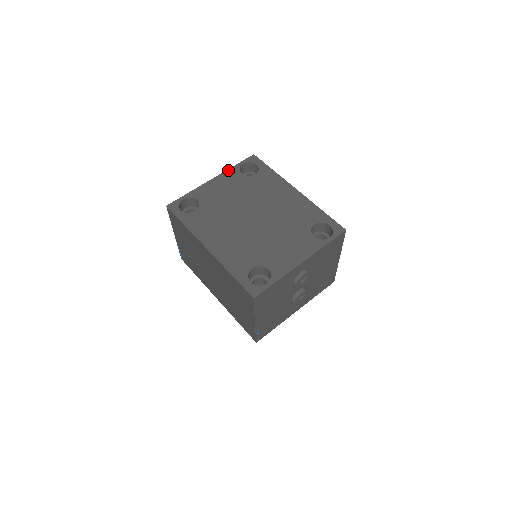
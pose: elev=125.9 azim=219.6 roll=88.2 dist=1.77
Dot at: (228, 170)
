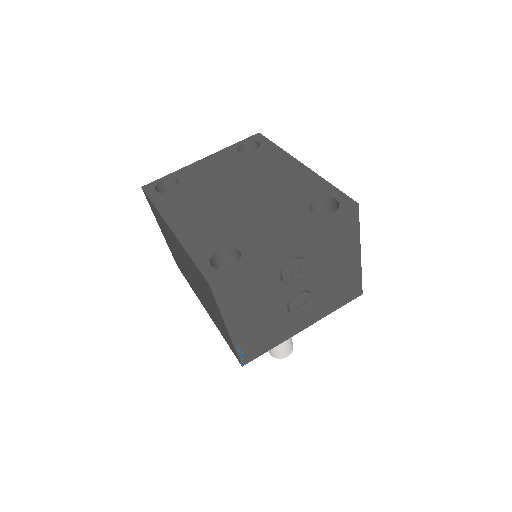
Dot at: (224, 149)
